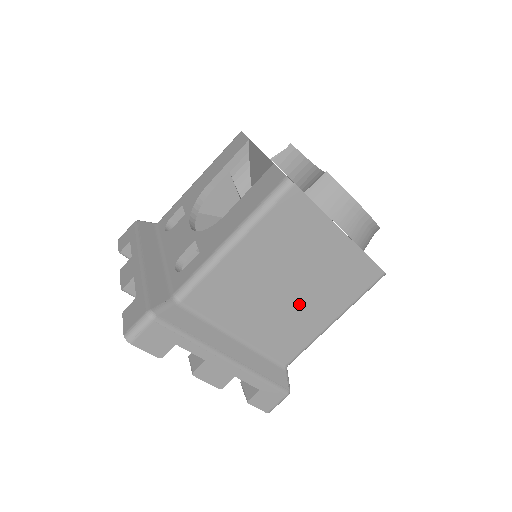
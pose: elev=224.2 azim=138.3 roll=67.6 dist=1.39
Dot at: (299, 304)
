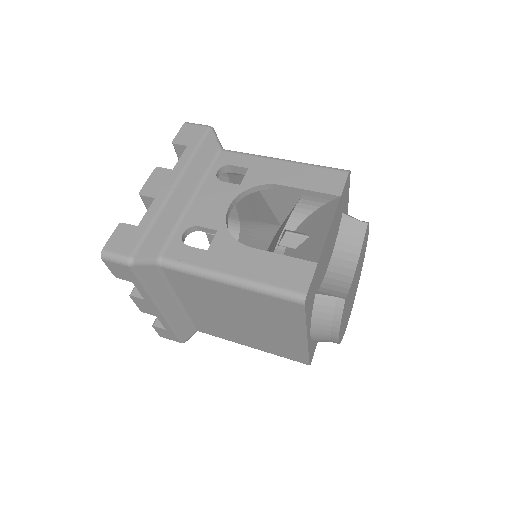
Dot at: (238, 328)
